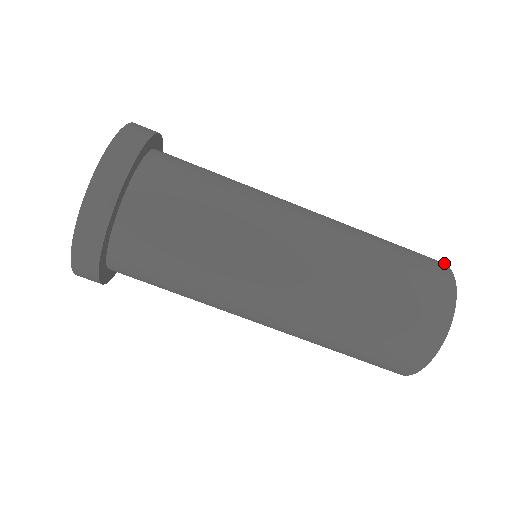
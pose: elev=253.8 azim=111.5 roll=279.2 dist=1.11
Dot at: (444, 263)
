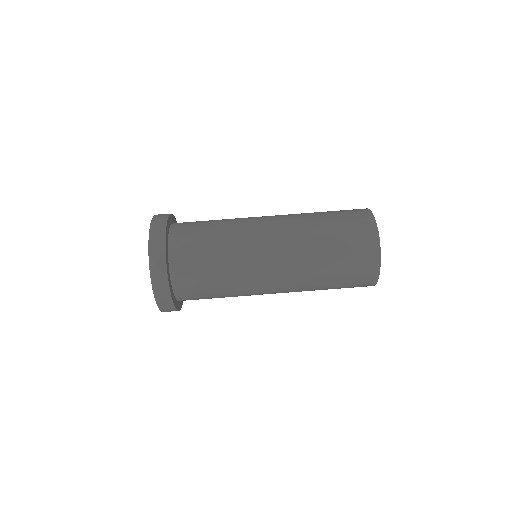
Dot at: occluded
